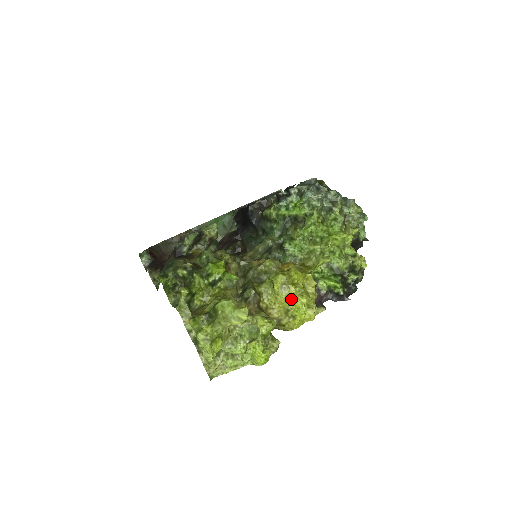
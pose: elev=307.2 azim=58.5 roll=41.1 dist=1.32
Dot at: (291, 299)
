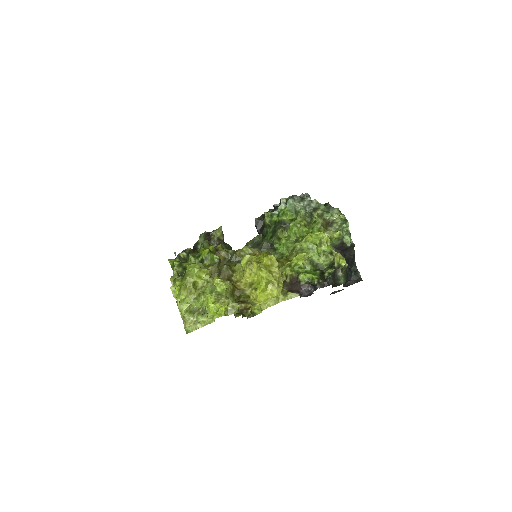
Dot at: (255, 274)
